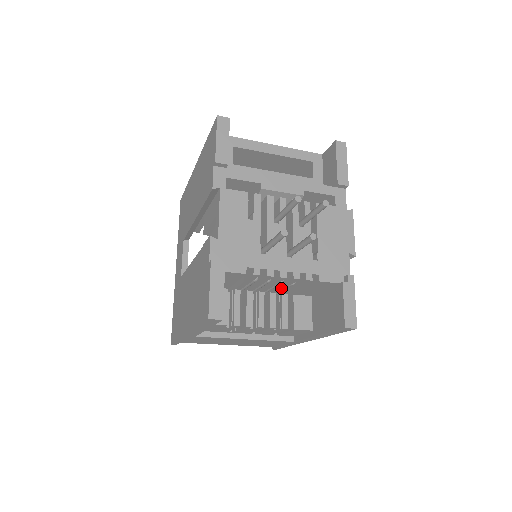
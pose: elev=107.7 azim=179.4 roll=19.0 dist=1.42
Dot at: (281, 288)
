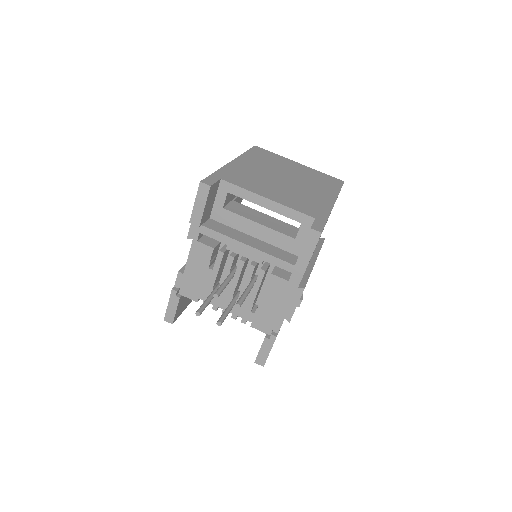
Dot at: occluded
